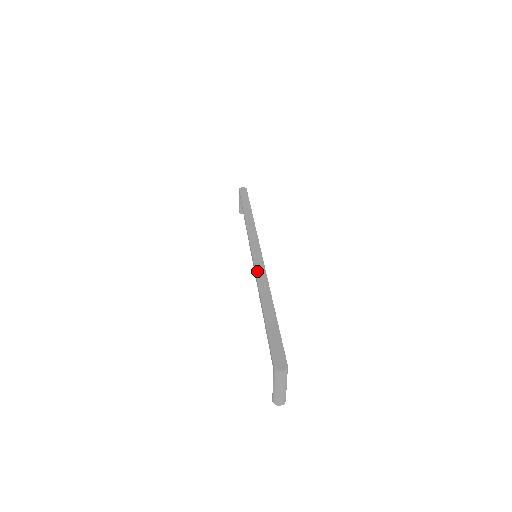
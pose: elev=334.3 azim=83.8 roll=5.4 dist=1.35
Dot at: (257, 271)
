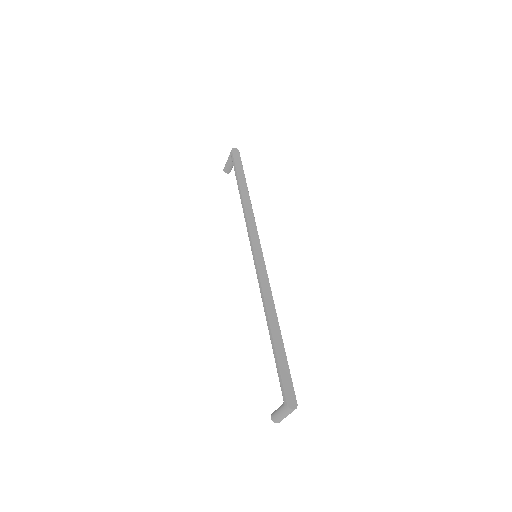
Dot at: (262, 283)
